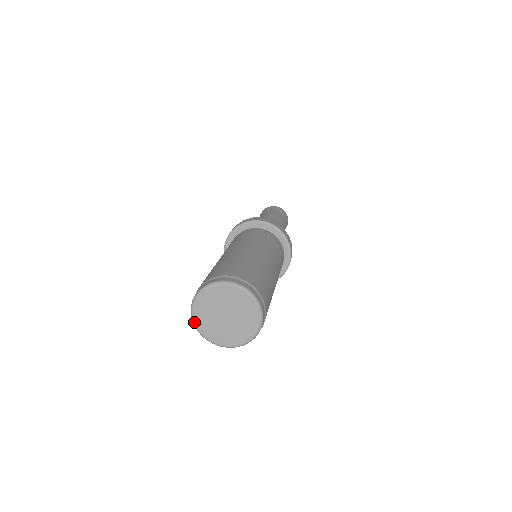
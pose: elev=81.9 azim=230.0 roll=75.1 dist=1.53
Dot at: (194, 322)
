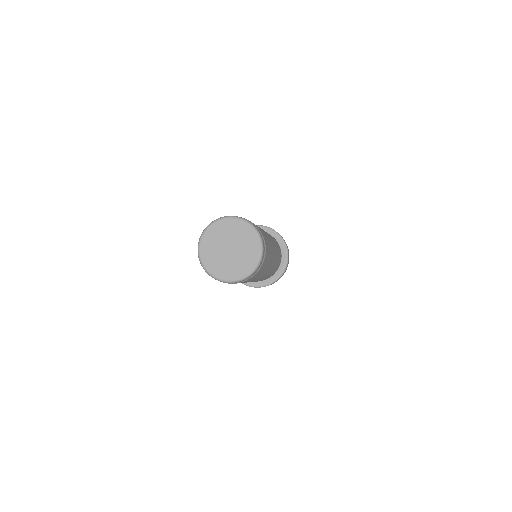
Dot at: (200, 256)
